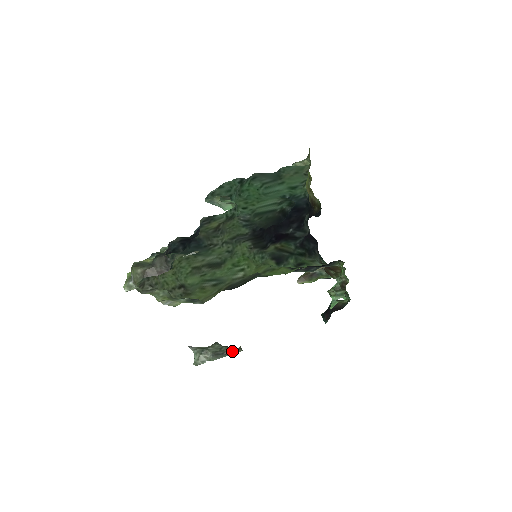
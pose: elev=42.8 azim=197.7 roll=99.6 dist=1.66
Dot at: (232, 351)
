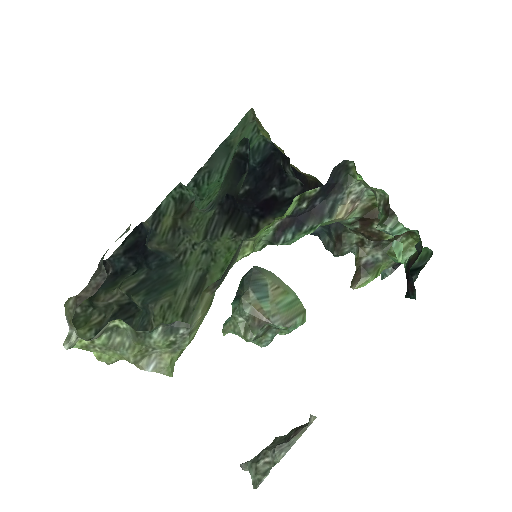
Dot at: (300, 427)
